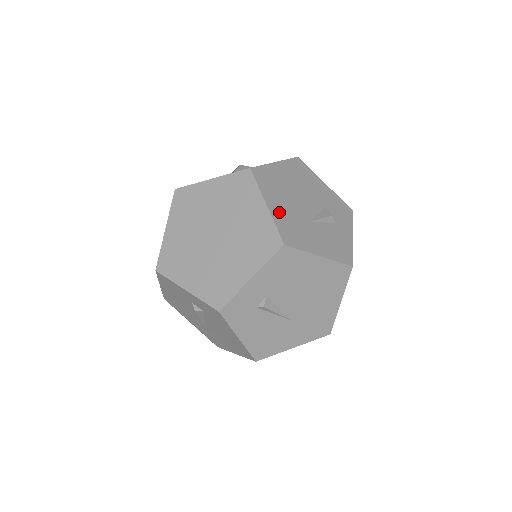
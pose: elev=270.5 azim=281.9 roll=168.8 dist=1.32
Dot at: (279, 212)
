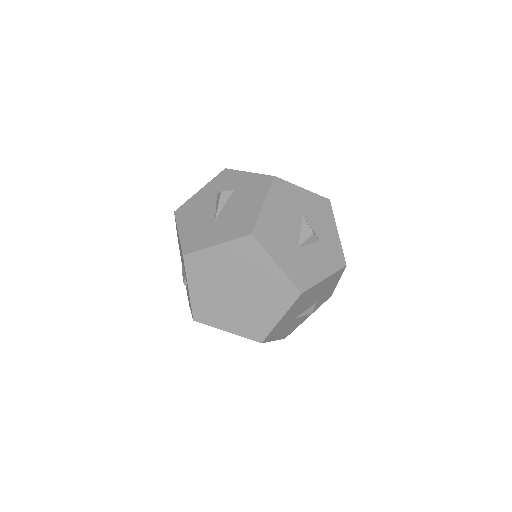
Dot at: (283, 321)
